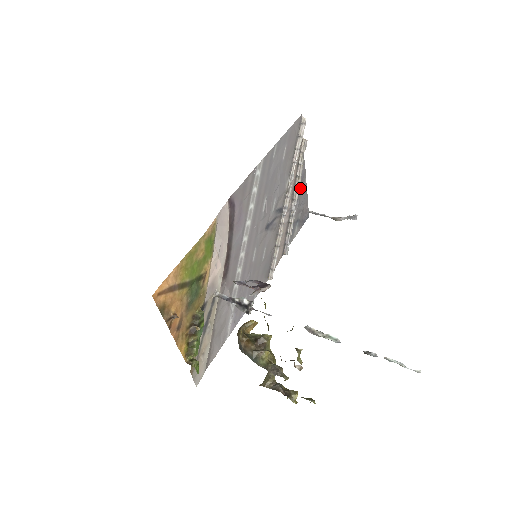
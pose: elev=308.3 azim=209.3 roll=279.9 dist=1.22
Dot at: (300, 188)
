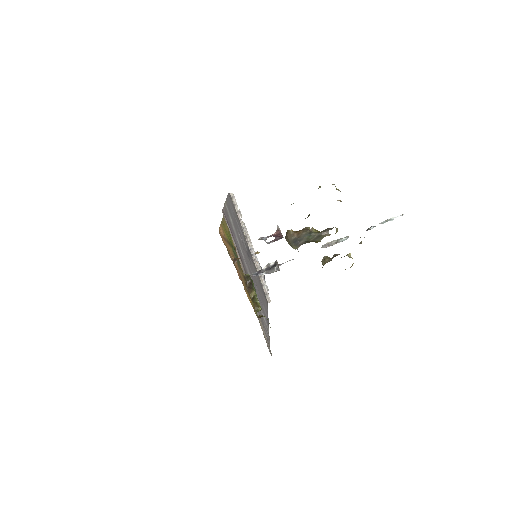
Dot at: occluded
